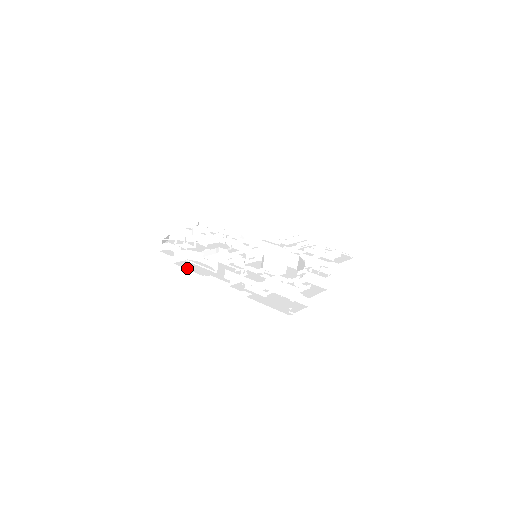
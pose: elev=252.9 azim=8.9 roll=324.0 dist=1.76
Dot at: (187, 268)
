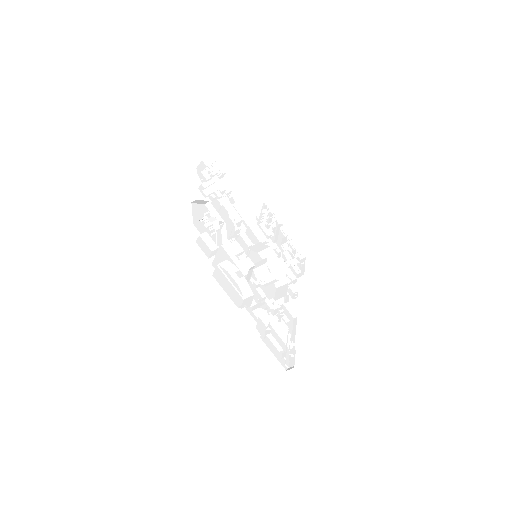
Dot at: (225, 289)
